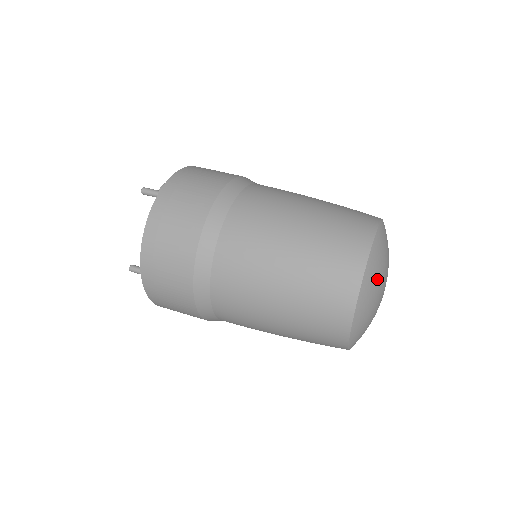
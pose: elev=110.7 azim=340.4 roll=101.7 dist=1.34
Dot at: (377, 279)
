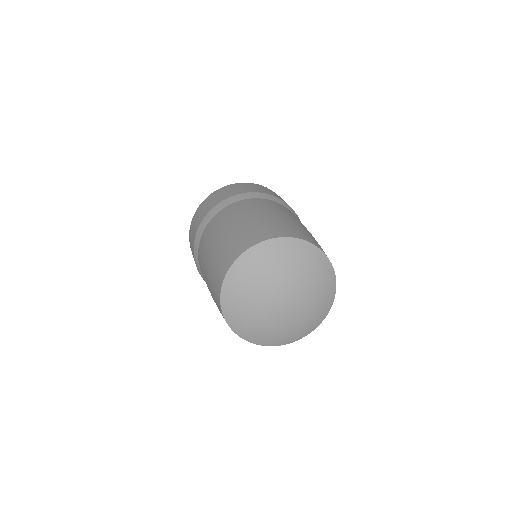
Dot at: (277, 262)
